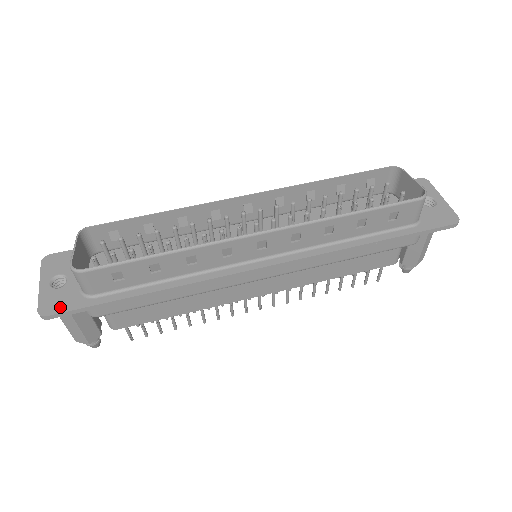
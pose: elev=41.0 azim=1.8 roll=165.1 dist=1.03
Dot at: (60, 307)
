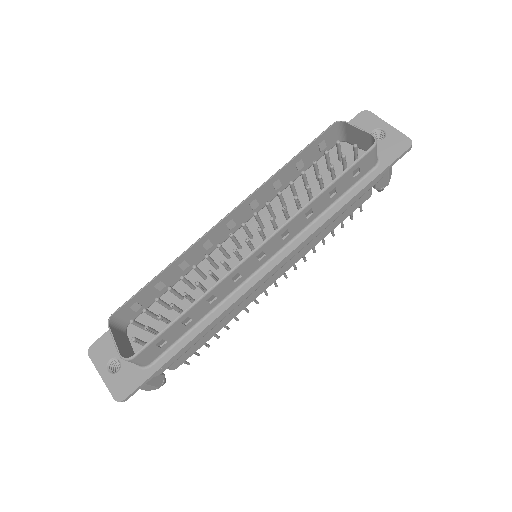
Dot at: (129, 387)
